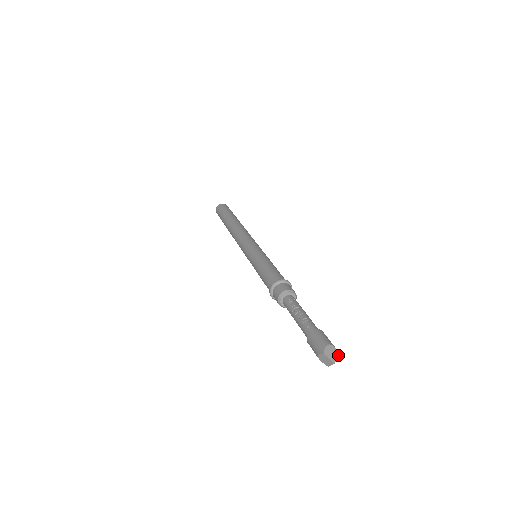
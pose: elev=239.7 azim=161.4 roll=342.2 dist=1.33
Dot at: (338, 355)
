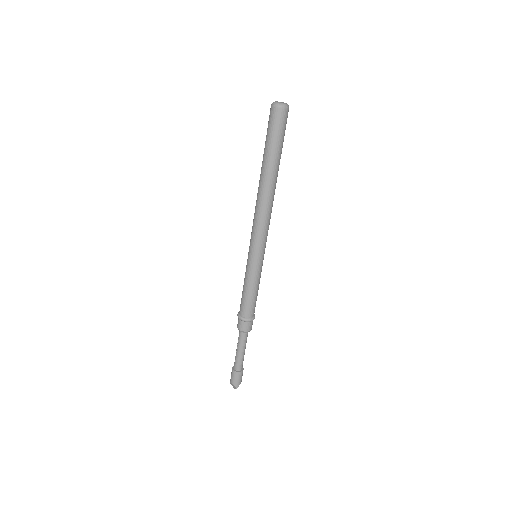
Dot at: (236, 388)
